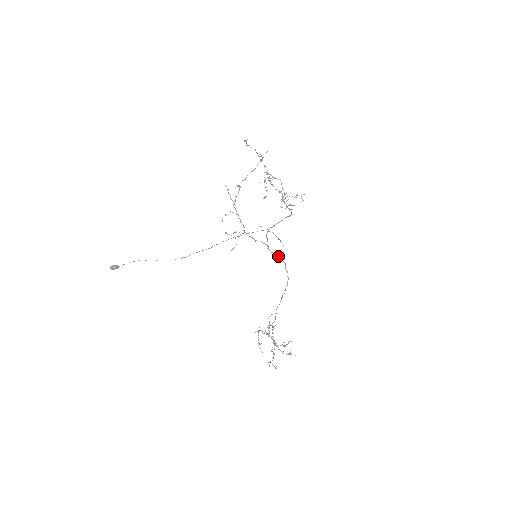
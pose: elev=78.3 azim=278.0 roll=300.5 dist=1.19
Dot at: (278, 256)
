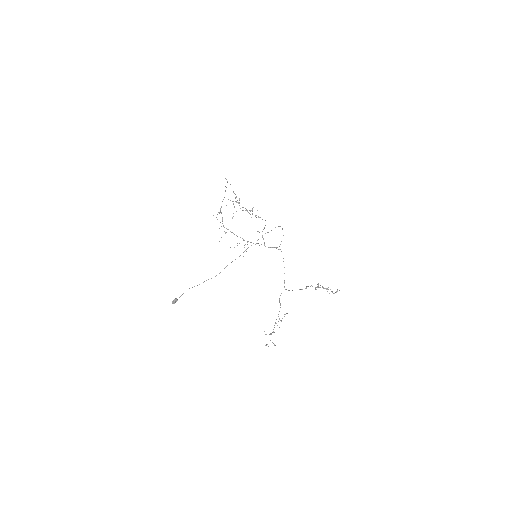
Dot at: occluded
